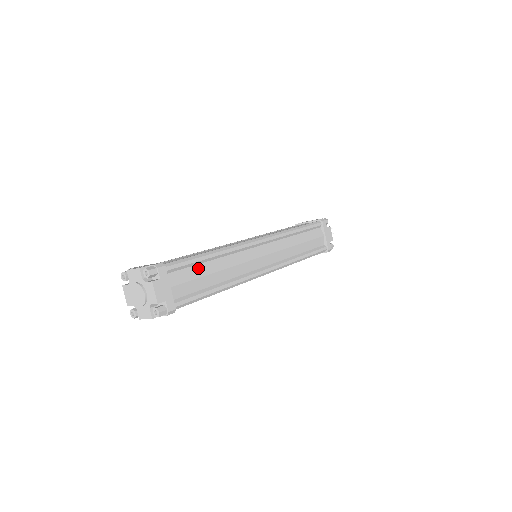
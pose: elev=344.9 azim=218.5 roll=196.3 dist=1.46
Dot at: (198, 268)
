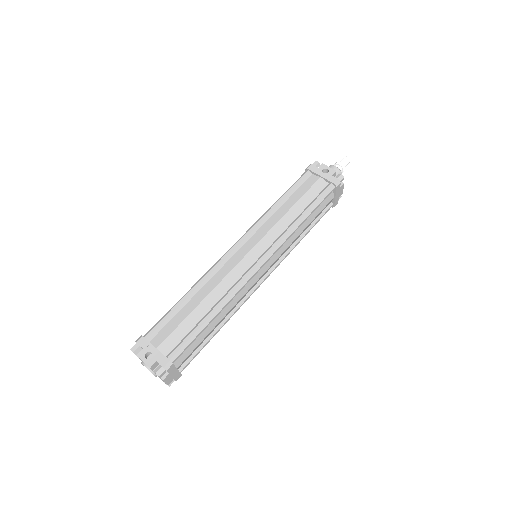
Dot at: (201, 335)
